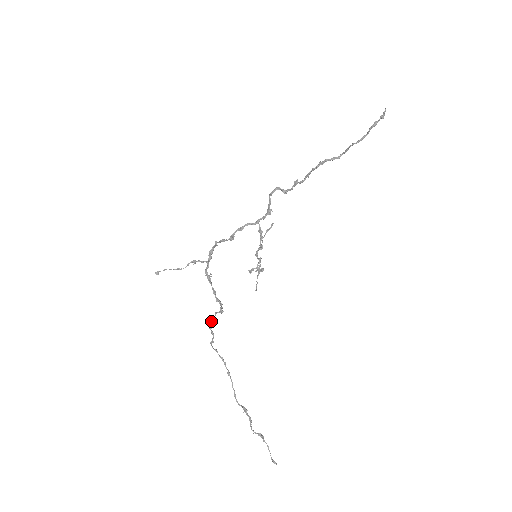
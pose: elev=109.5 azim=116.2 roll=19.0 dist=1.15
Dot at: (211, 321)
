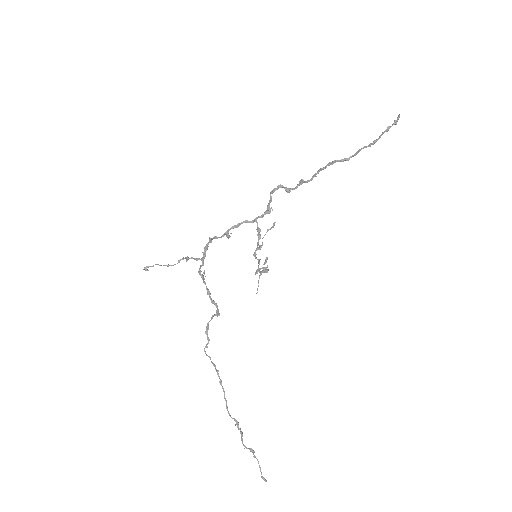
Dot at: (207, 324)
